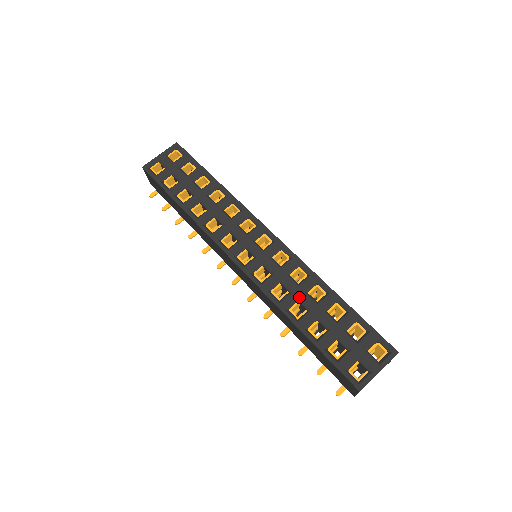
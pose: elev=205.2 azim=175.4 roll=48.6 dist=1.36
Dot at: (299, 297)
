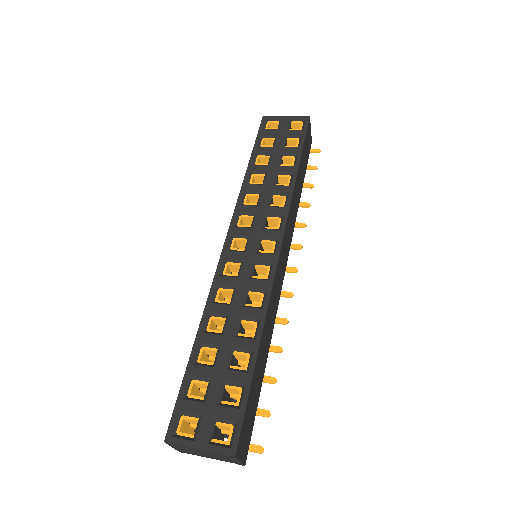
Dot at: (229, 315)
